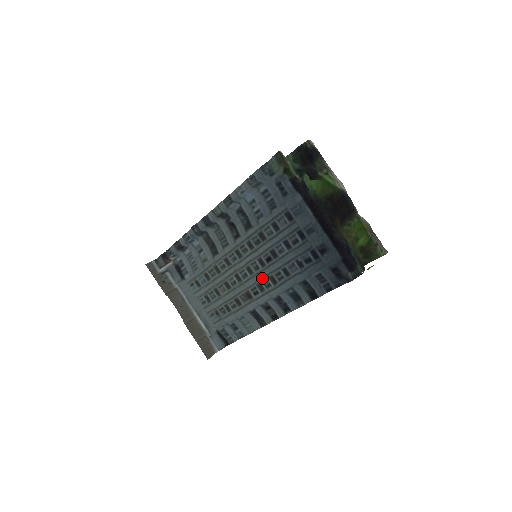
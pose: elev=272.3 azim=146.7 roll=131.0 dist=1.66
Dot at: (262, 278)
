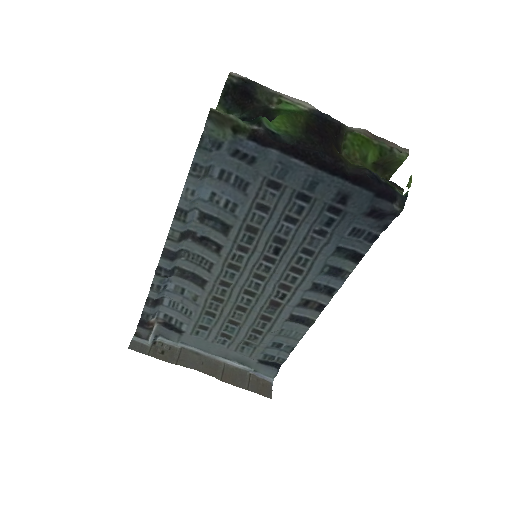
Dot at: (280, 276)
